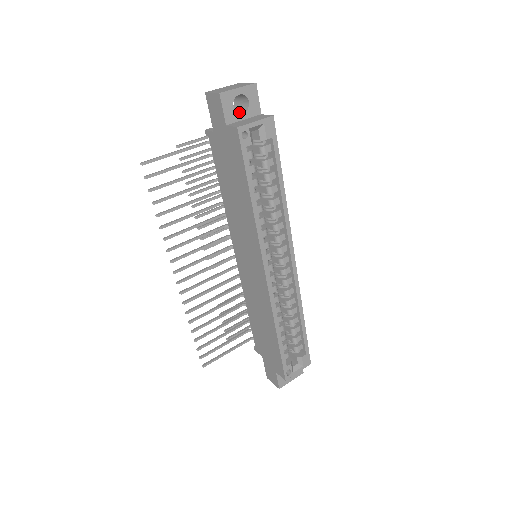
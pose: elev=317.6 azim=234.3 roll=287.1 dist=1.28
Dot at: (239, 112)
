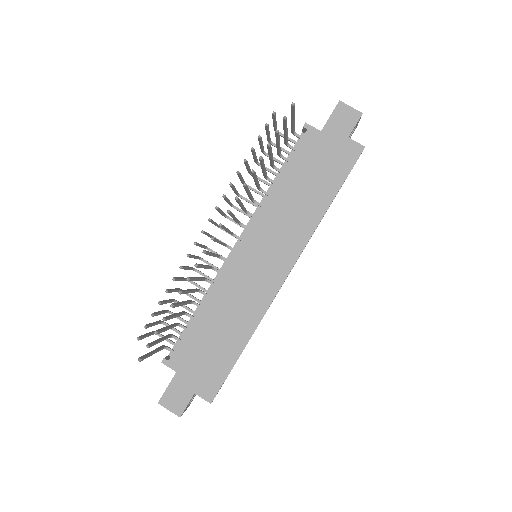
Dot at: occluded
